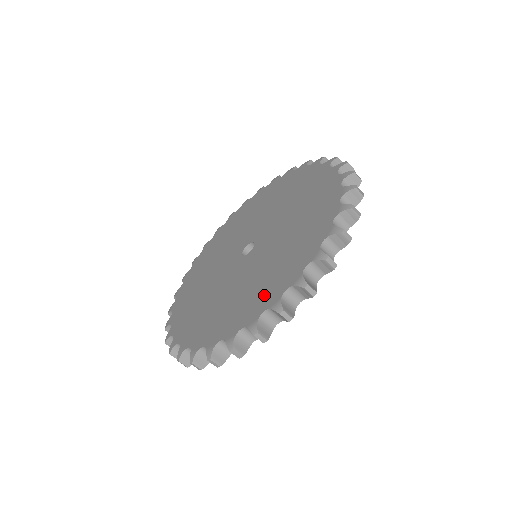
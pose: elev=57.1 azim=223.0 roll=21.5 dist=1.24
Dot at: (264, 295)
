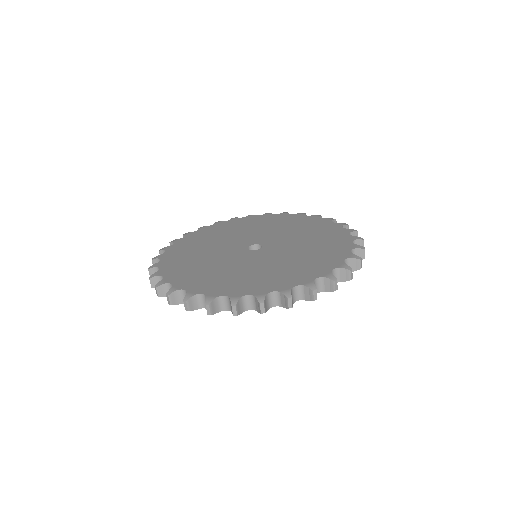
Dot at: (273, 281)
